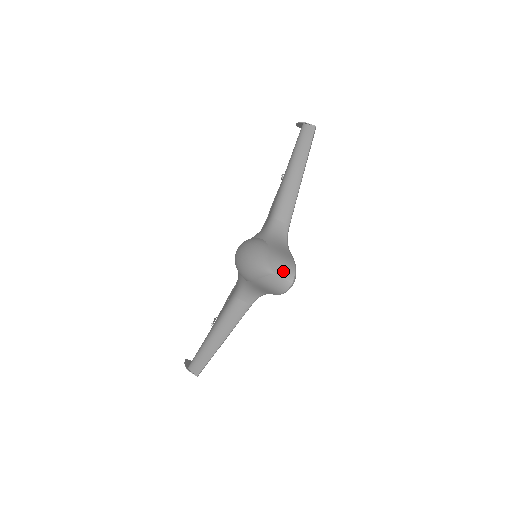
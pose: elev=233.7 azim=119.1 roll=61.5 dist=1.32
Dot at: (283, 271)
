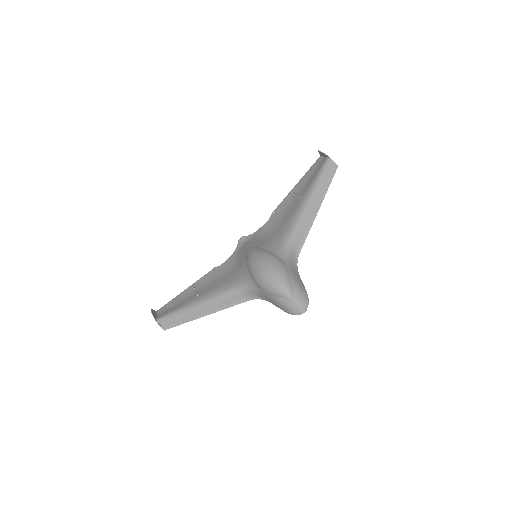
Dot at: (301, 301)
